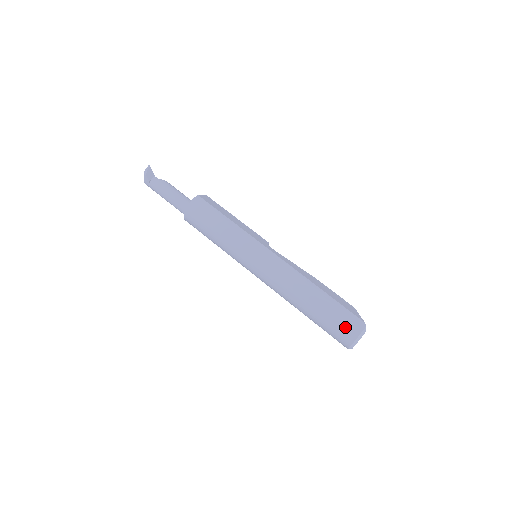
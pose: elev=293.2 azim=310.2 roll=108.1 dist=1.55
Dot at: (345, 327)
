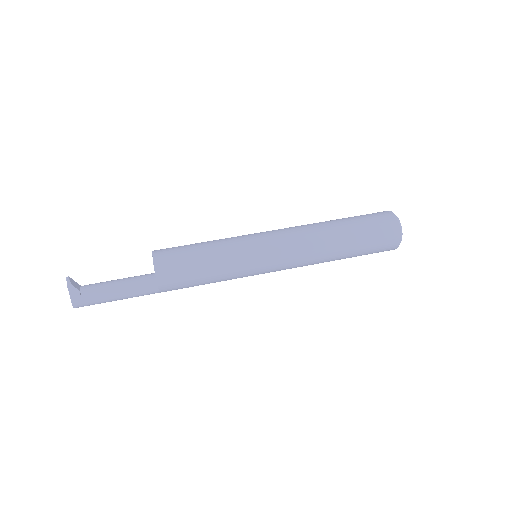
Dot at: (381, 220)
